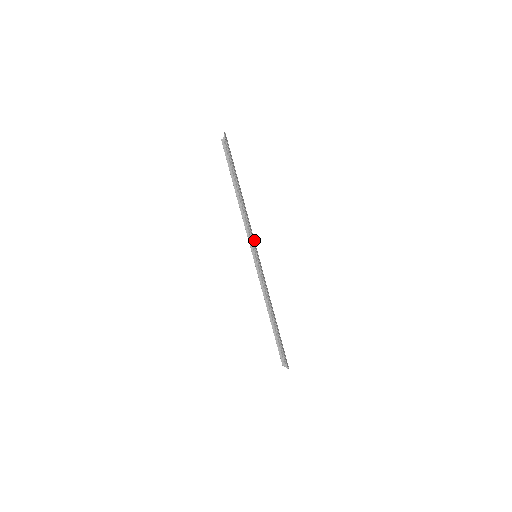
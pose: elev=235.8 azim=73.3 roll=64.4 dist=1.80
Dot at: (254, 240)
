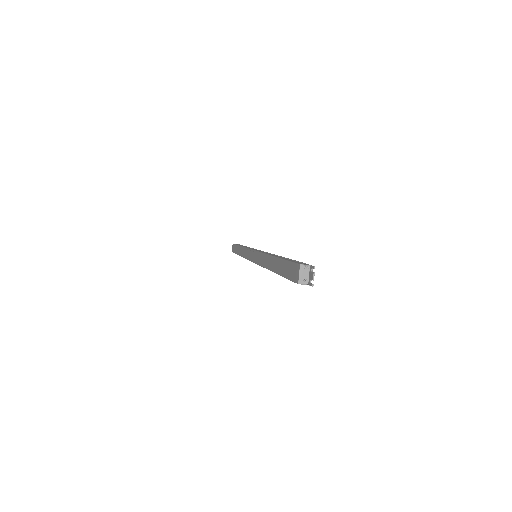
Dot at: occluded
